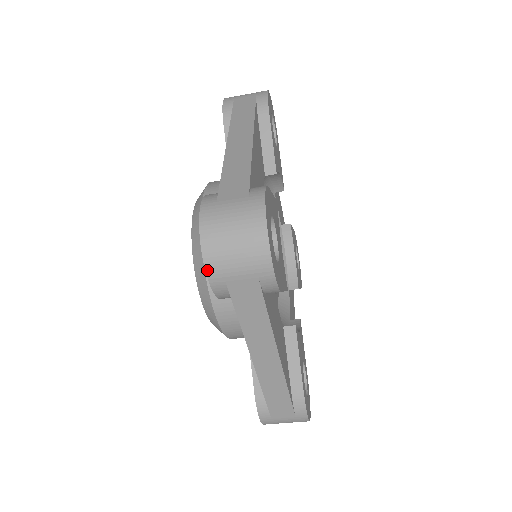
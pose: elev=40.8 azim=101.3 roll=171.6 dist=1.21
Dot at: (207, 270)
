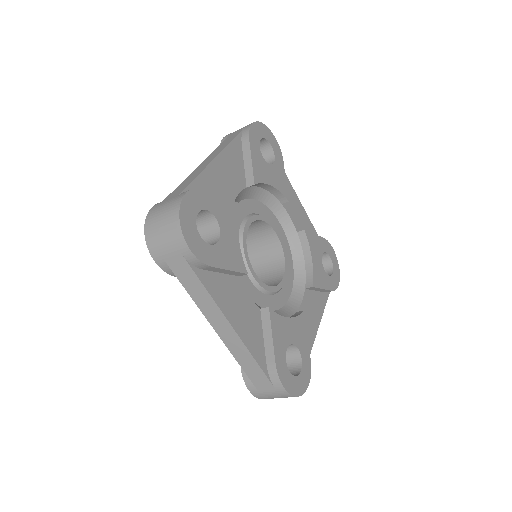
Dot at: (150, 251)
